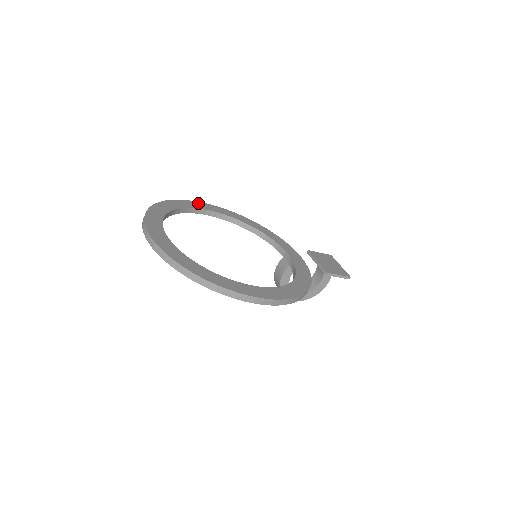
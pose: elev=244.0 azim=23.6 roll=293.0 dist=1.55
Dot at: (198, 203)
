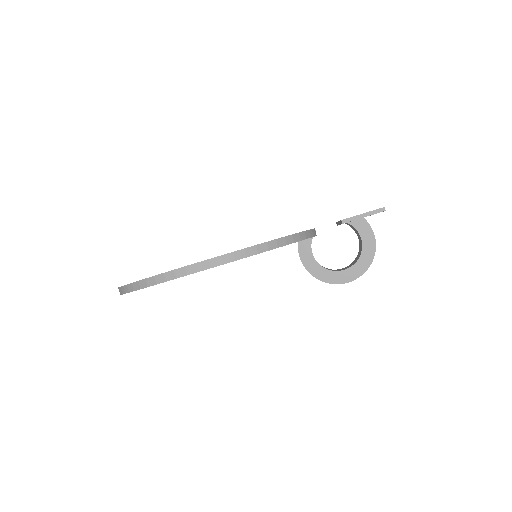
Dot at: occluded
